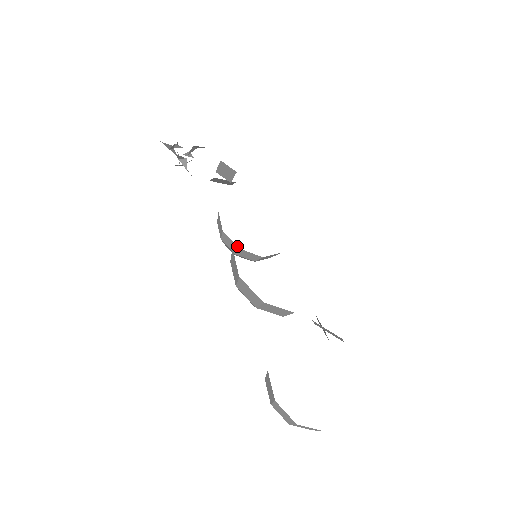
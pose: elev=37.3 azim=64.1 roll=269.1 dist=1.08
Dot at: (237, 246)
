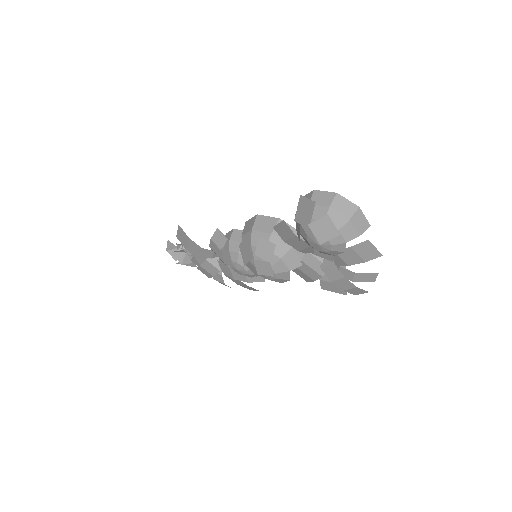
Dot at: occluded
